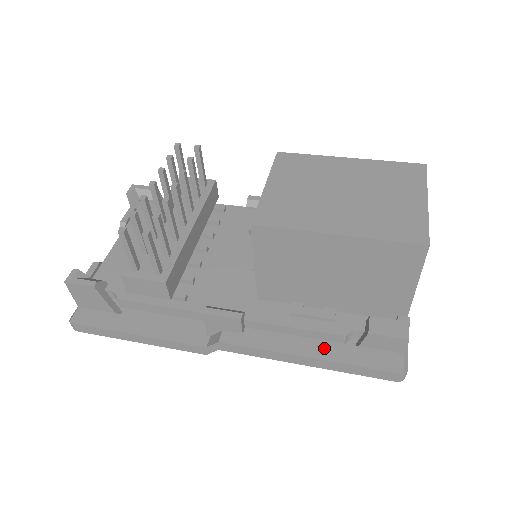
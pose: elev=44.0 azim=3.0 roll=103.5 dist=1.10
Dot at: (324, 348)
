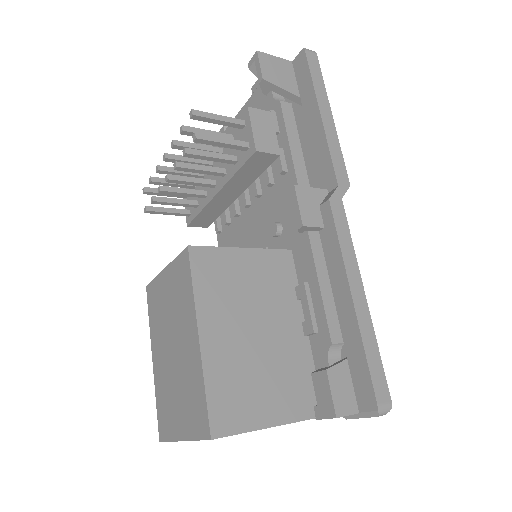
Dot at: occluded
